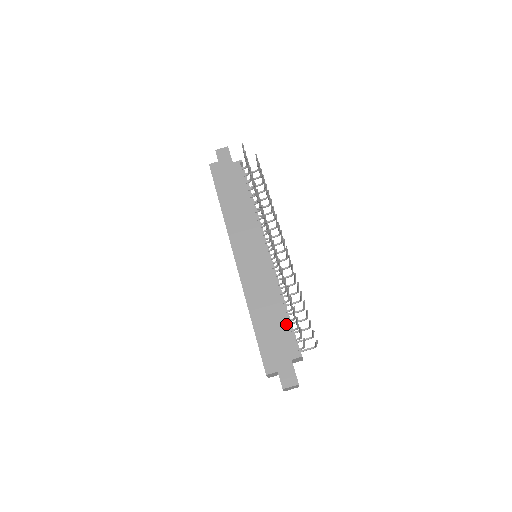
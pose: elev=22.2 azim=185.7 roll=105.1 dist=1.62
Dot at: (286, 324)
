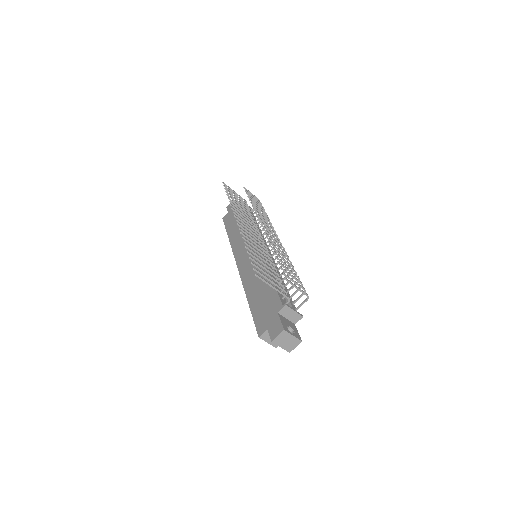
Dot at: occluded
